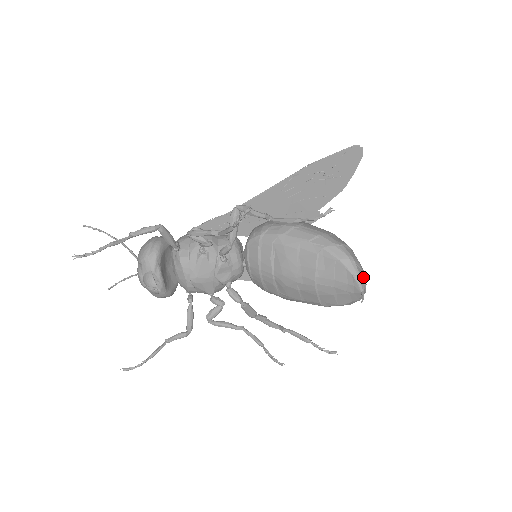
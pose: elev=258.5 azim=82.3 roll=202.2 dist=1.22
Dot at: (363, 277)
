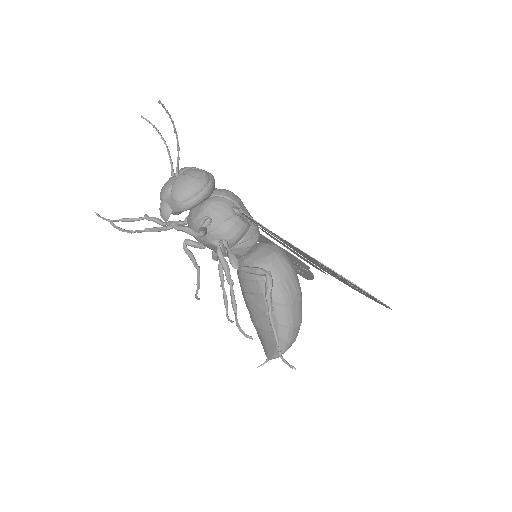
Dot at: occluded
